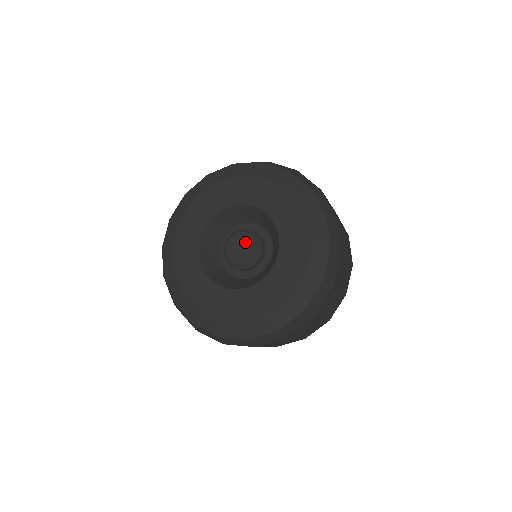
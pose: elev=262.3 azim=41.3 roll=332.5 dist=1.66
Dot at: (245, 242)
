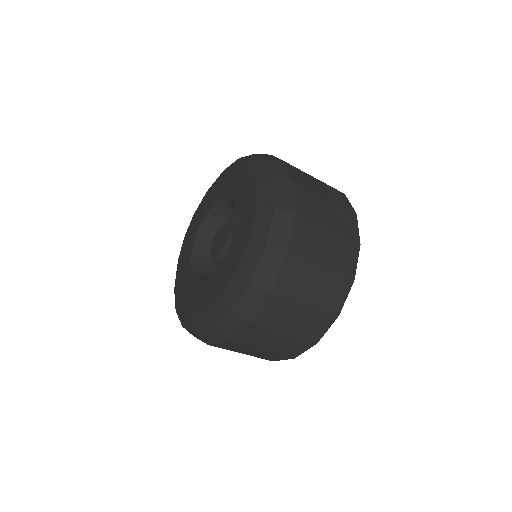
Dot at: (222, 235)
